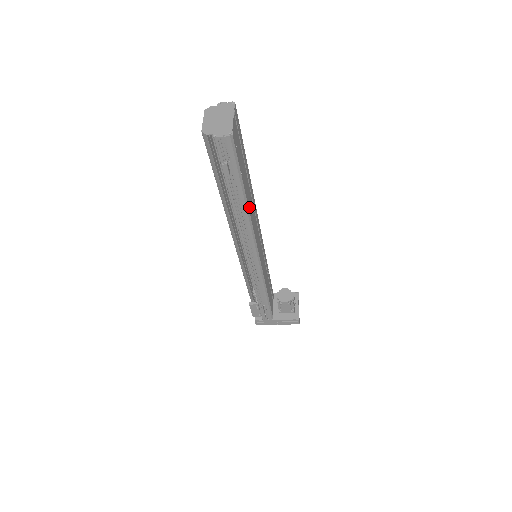
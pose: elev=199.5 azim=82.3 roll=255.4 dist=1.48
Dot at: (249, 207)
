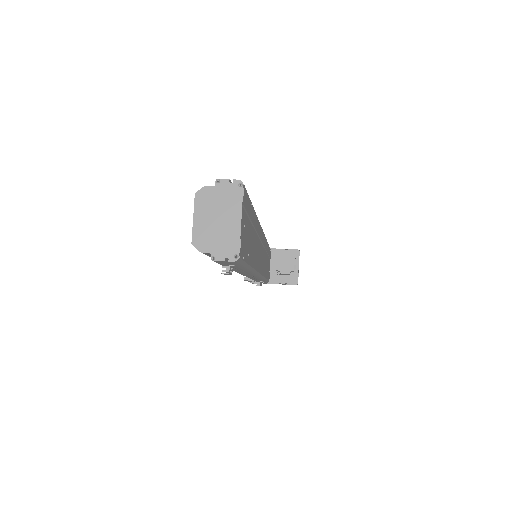
Dot at: (254, 263)
